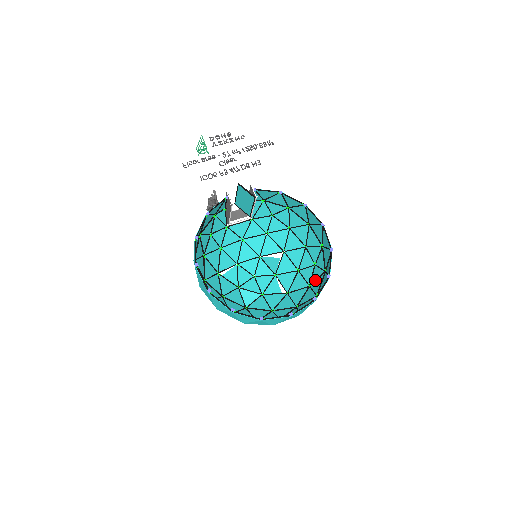
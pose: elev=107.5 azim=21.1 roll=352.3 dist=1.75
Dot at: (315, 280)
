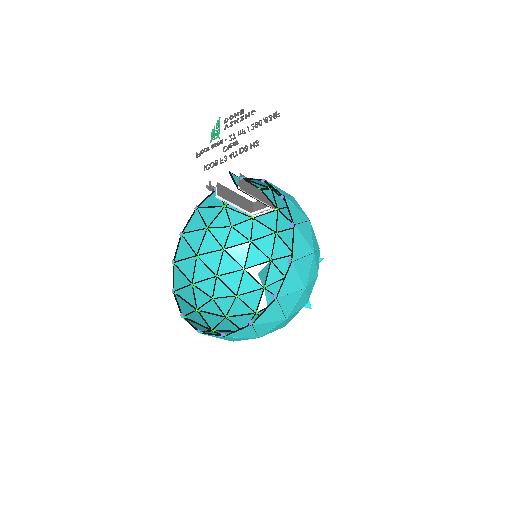
Dot at: (305, 296)
